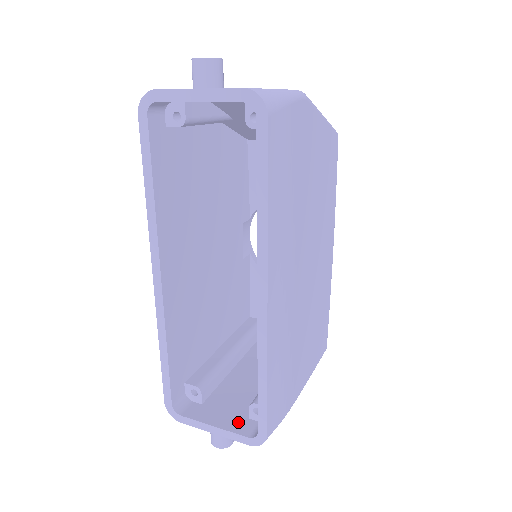
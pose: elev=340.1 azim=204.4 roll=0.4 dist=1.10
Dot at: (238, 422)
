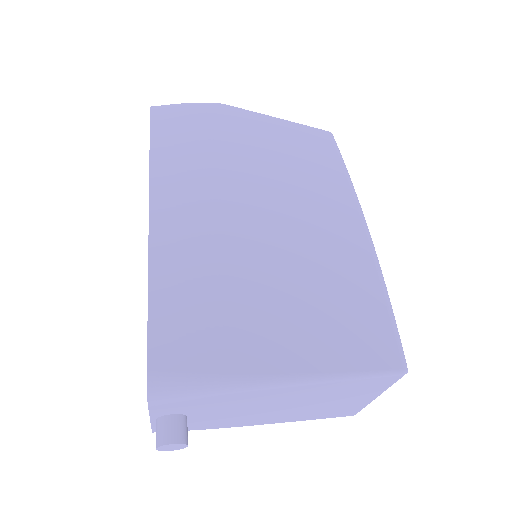
Dot at: occluded
